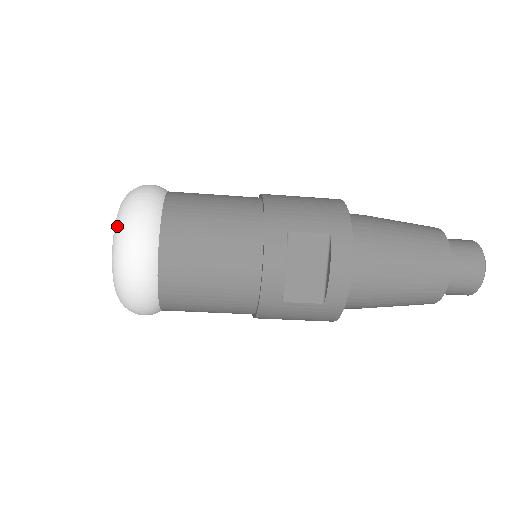
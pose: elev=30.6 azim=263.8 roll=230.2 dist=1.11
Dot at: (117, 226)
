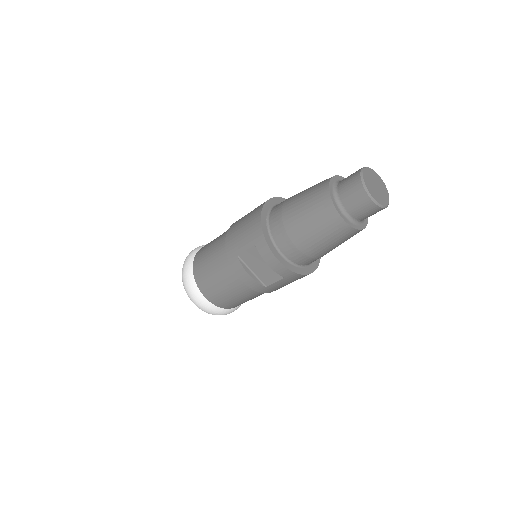
Dot at: occluded
